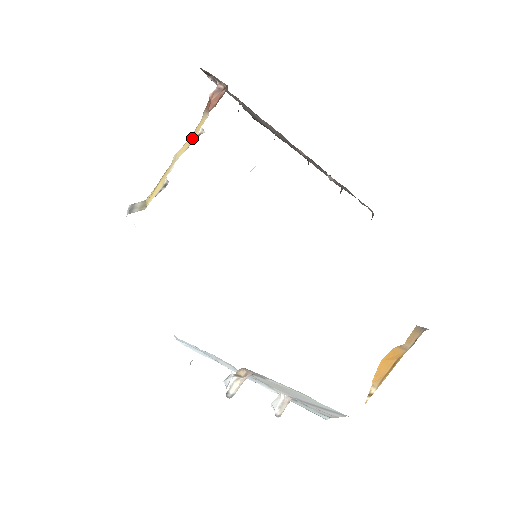
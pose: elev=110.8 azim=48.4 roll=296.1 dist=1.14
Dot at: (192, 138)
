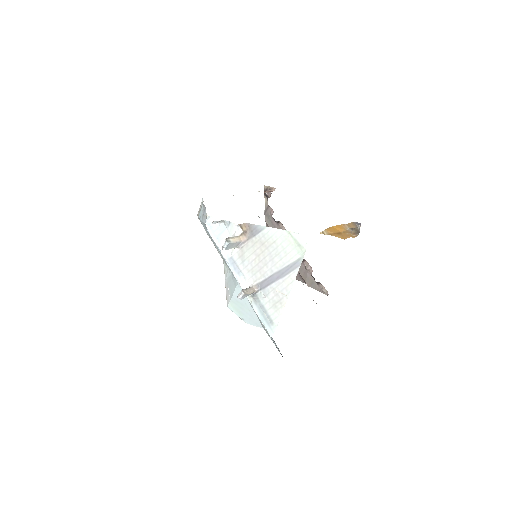
Dot at: occluded
